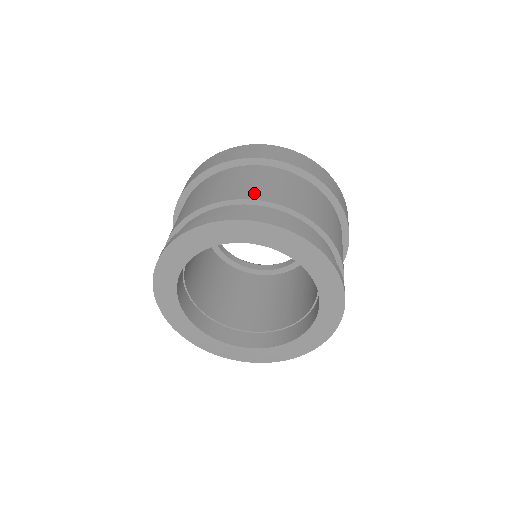
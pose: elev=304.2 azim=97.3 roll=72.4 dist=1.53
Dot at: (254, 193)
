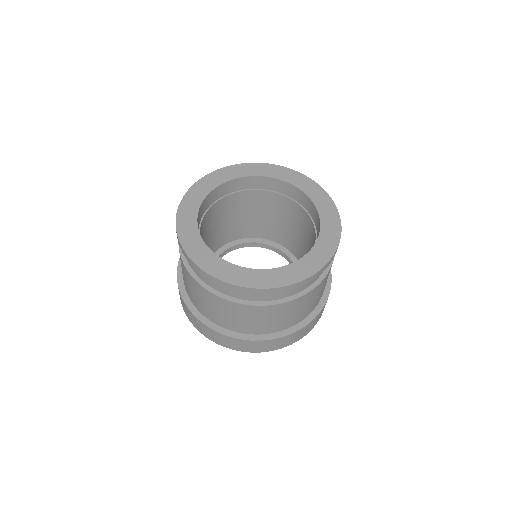
Dot at: occluded
